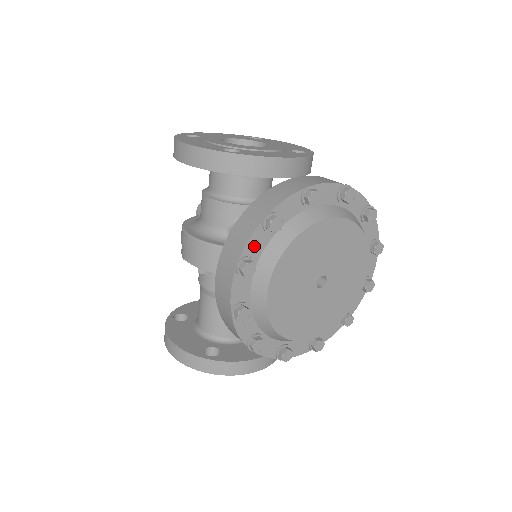
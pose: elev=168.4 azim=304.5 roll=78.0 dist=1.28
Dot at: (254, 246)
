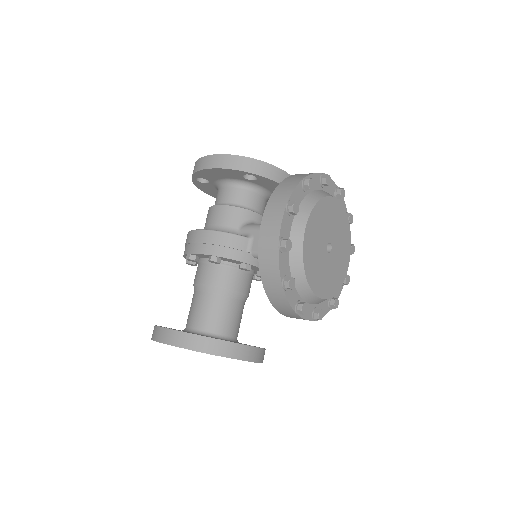
Dot at: (296, 196)
